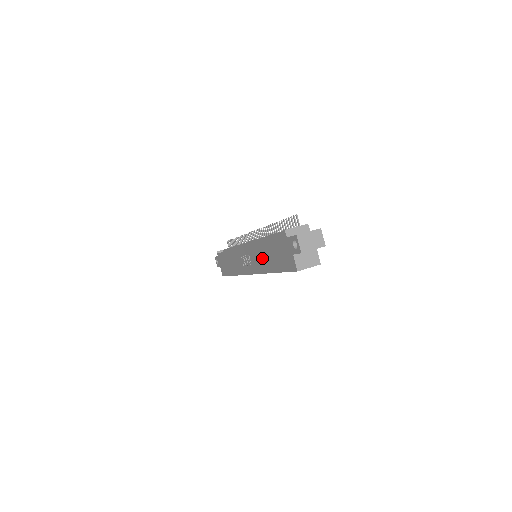
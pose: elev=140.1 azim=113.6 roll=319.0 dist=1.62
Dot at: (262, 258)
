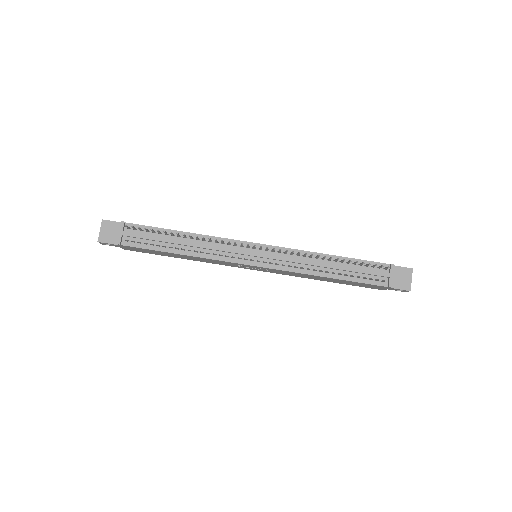
Dot at: (309, 277)
